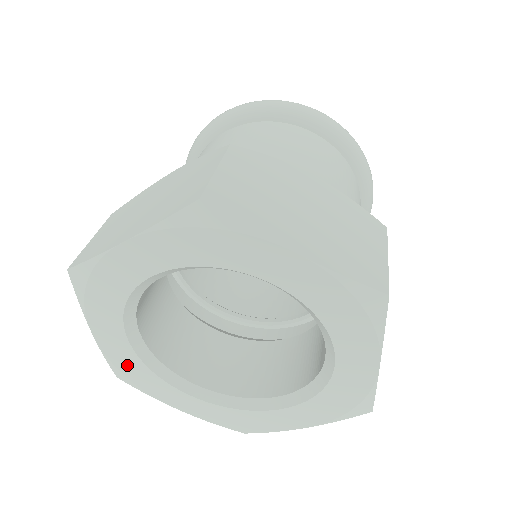
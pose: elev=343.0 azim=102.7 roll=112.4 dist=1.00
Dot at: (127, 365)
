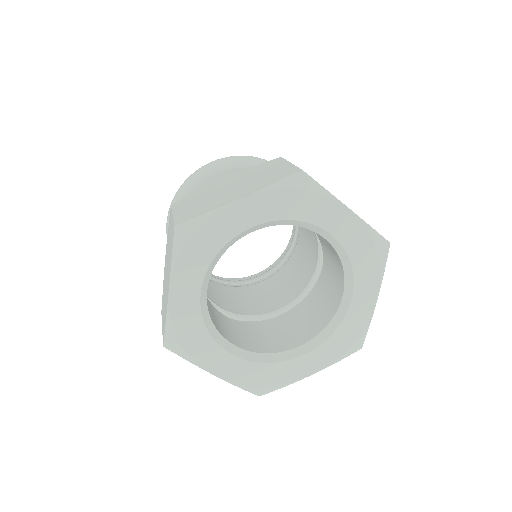
Dot at: (186, 325)
